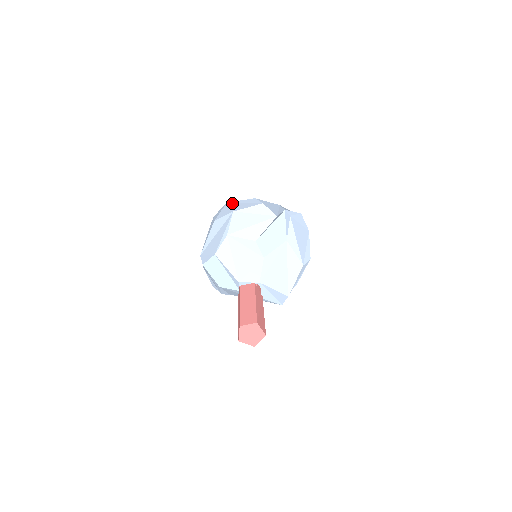
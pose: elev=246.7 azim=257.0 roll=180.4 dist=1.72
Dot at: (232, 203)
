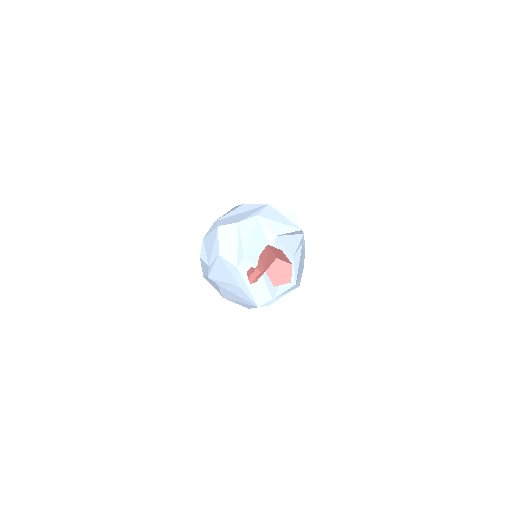
Dot at: occluded
